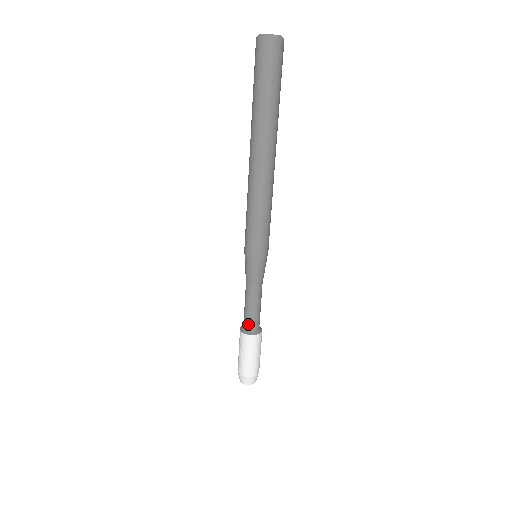
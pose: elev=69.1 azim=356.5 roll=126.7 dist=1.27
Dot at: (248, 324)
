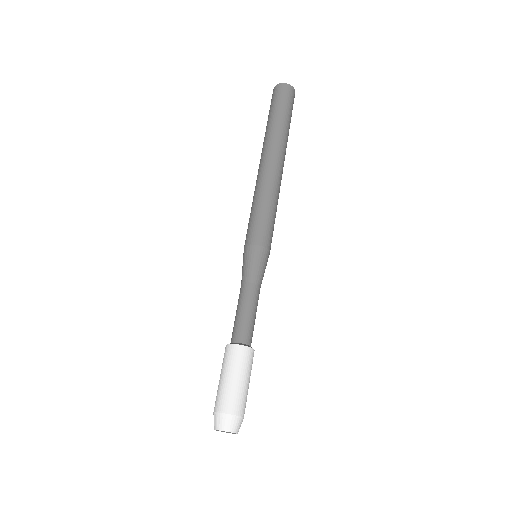
Dot at: (234, 333)
